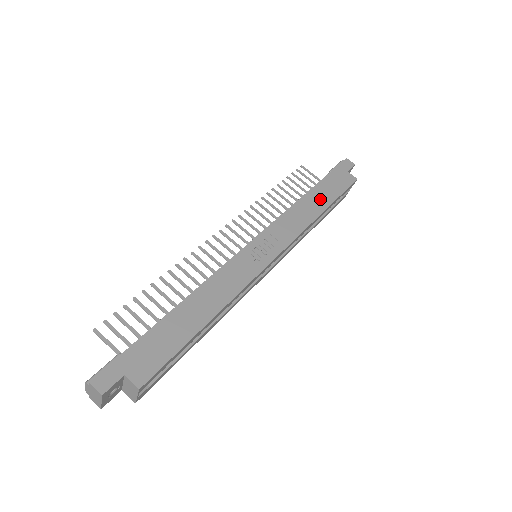
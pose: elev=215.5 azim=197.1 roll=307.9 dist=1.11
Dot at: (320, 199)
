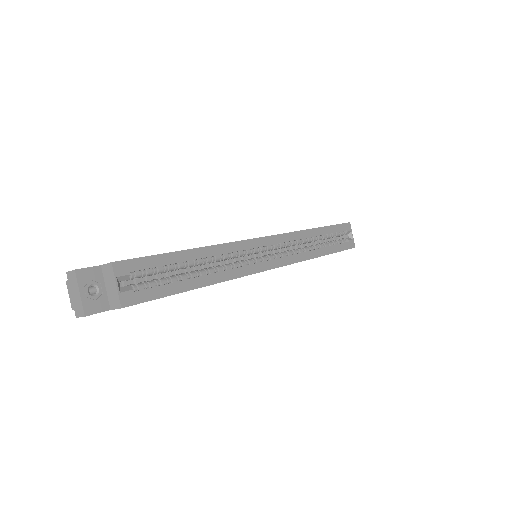
Dot at: occluded
